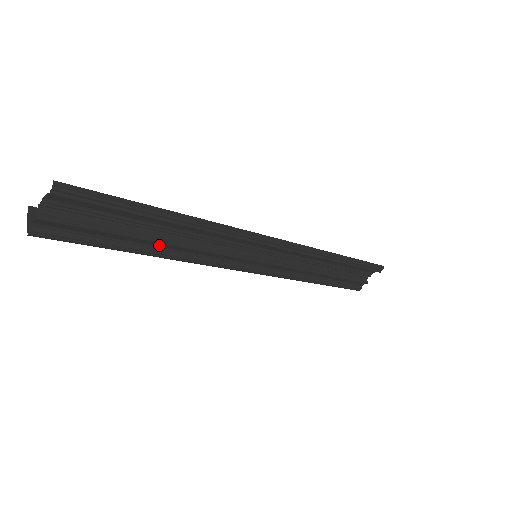
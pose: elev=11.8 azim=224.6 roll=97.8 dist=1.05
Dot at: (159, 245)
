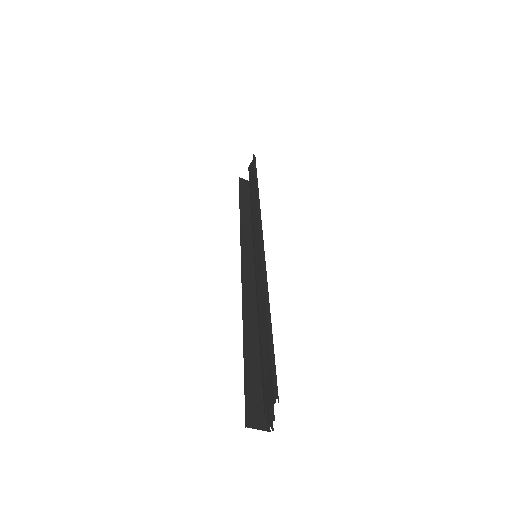
Dot at: occluded
